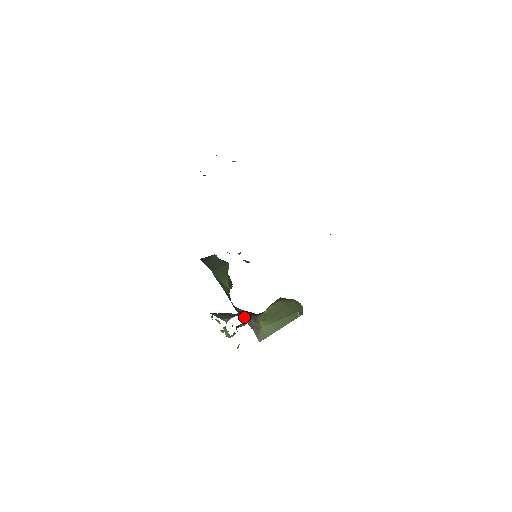
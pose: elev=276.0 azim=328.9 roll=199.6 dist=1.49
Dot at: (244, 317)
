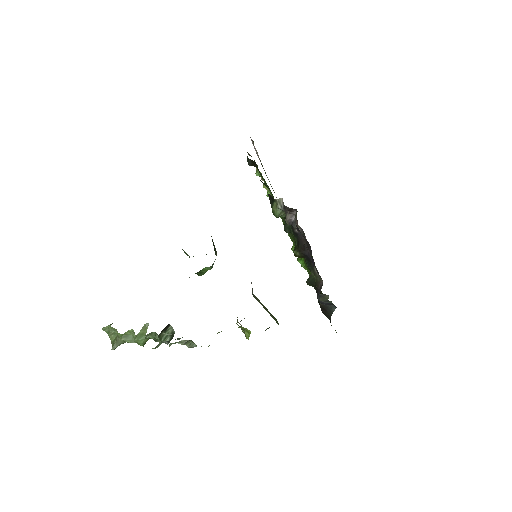
Dot at: occluded
